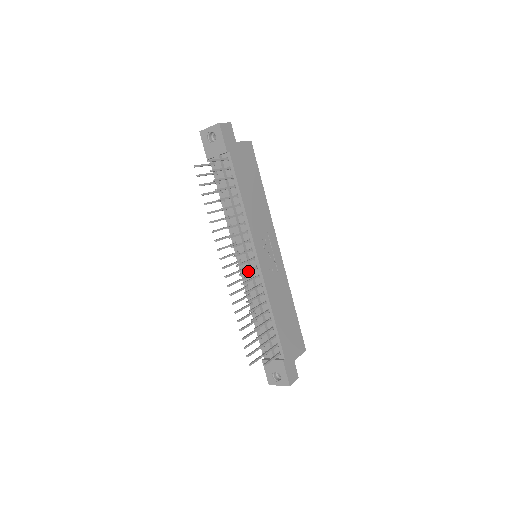
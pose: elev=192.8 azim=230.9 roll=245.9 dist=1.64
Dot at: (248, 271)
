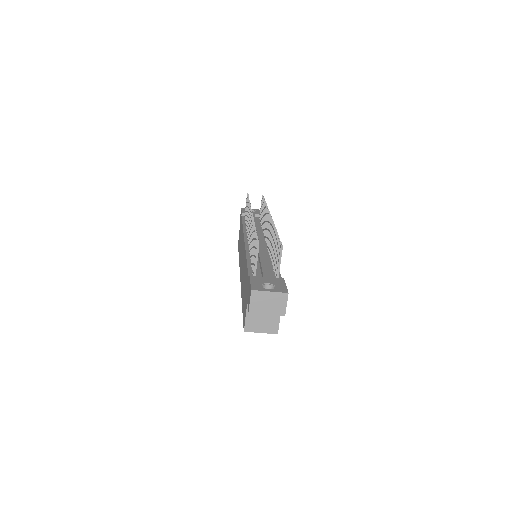
Dot at: occluded
